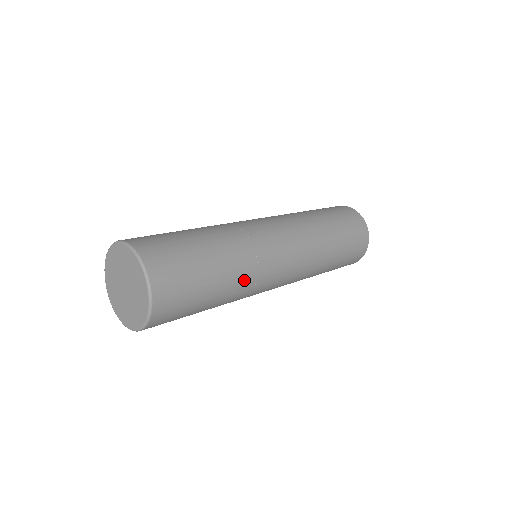
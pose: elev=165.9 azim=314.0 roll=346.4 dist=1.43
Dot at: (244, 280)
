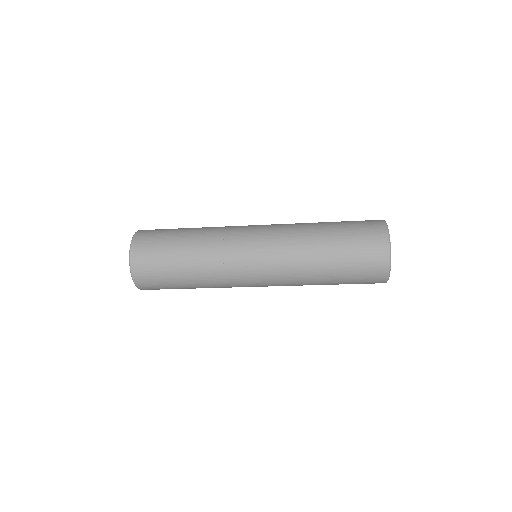
Dot at: (210, 240)
